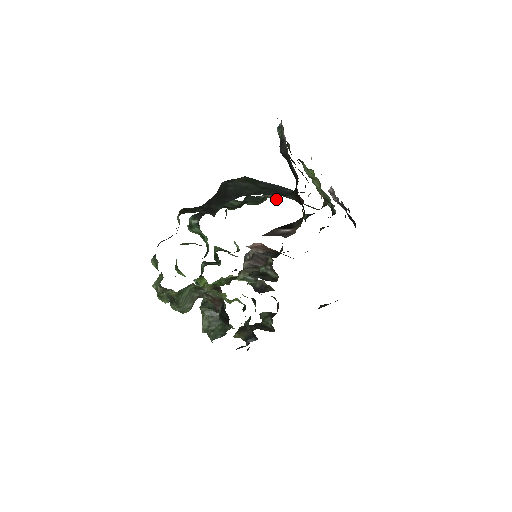
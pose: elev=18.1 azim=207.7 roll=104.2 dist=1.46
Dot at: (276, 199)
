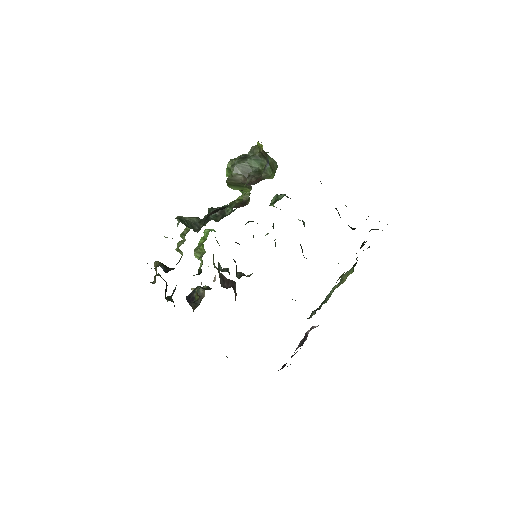
Dot at: occluded
